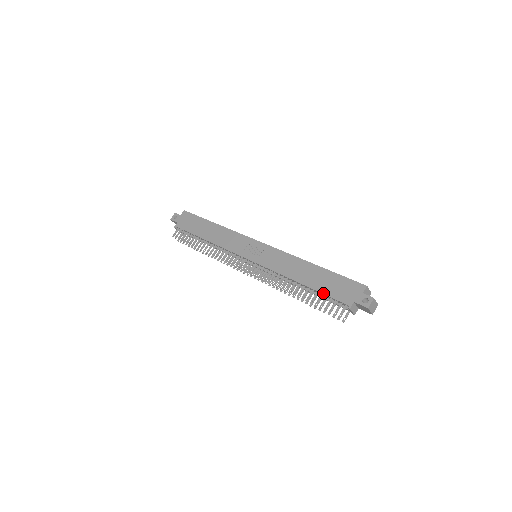
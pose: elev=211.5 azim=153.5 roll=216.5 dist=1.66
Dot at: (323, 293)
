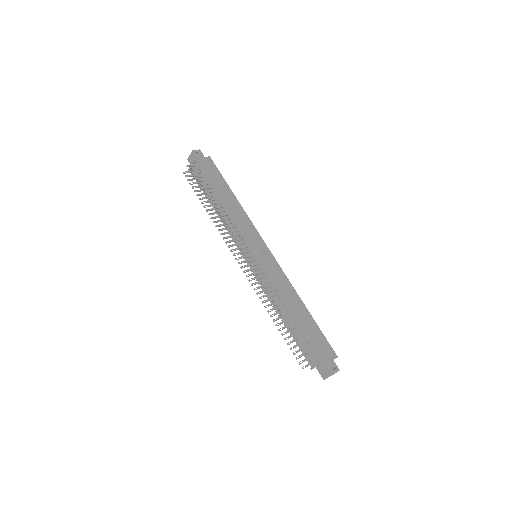
Dot at: (305, 335)
